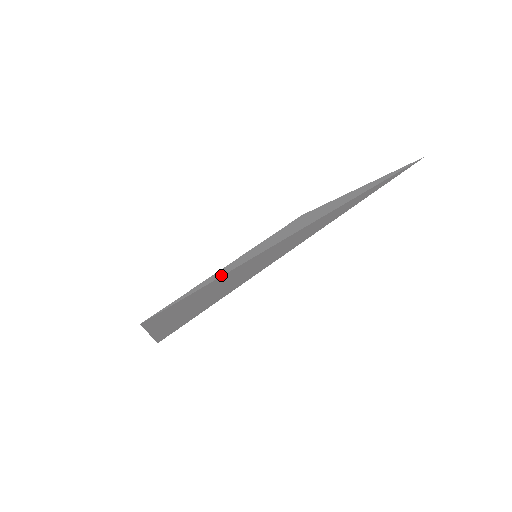
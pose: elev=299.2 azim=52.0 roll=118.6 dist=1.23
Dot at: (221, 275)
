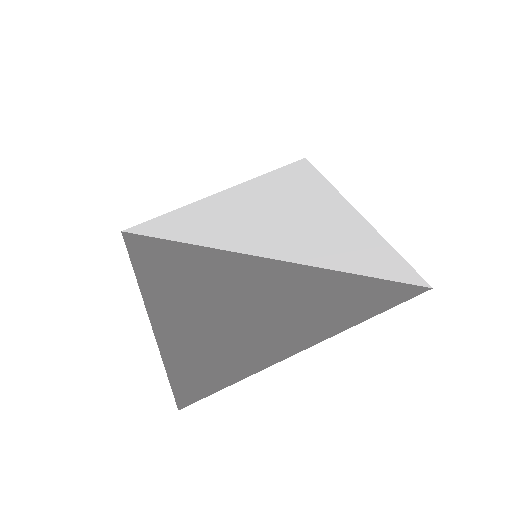
Dot at: (216, 243)
